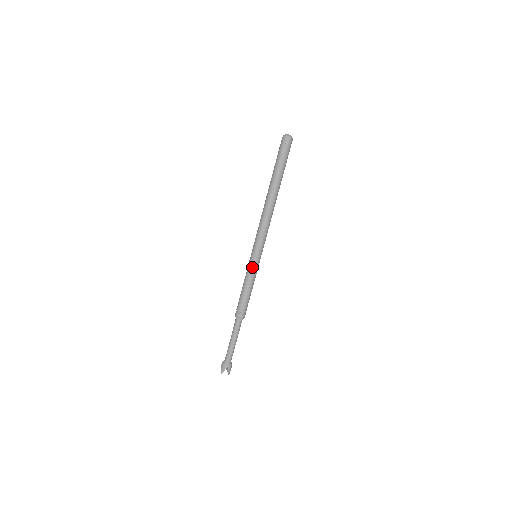
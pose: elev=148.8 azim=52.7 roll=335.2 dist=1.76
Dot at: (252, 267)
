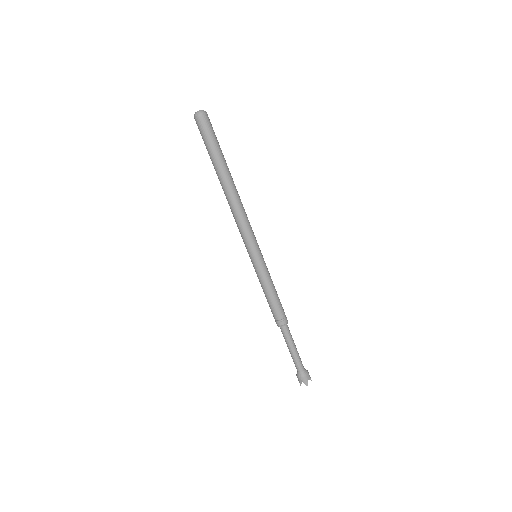
Dot at: (264, 268)
